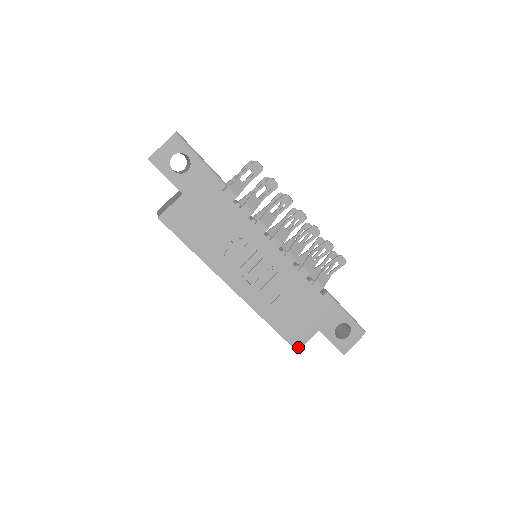
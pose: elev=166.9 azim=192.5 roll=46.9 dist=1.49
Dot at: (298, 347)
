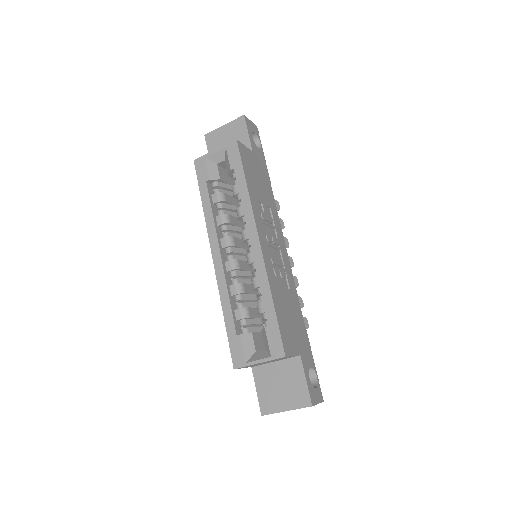
Dot at: (286, 352)
